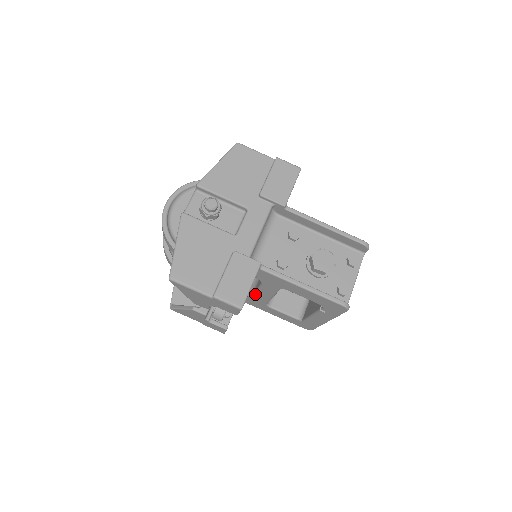
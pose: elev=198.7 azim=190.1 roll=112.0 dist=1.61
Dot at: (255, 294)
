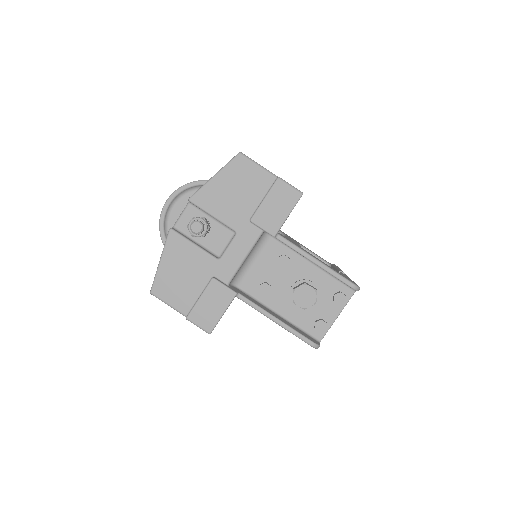
Dot at: occluded
